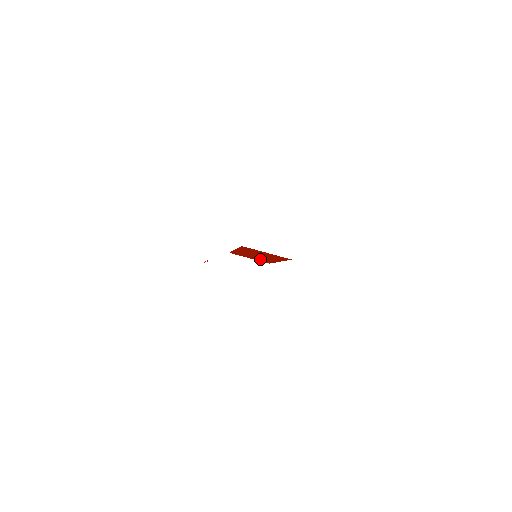
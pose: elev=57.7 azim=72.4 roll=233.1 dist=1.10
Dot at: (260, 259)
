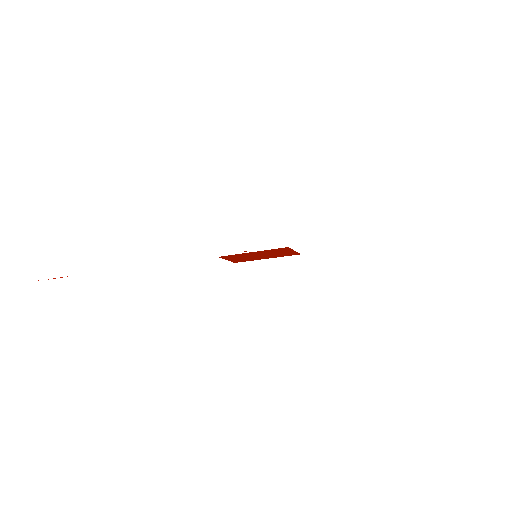
Dot at: (242, 259)
